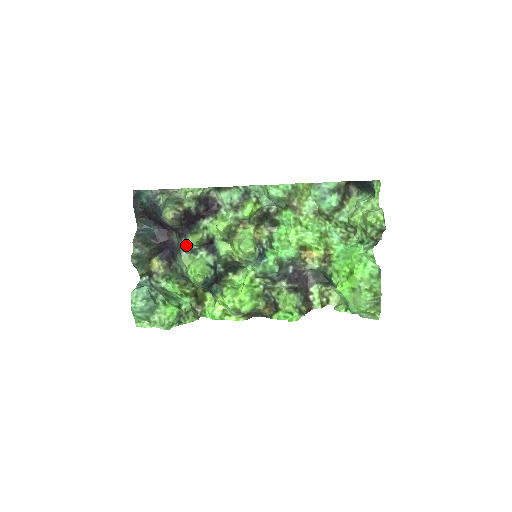
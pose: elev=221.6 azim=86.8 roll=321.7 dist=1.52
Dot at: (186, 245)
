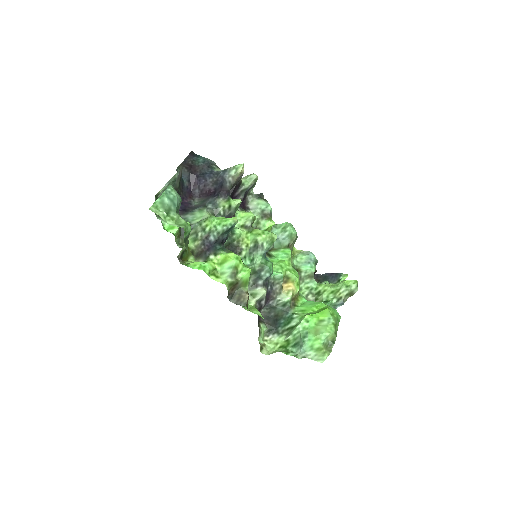
Dot at: (220, 203)
